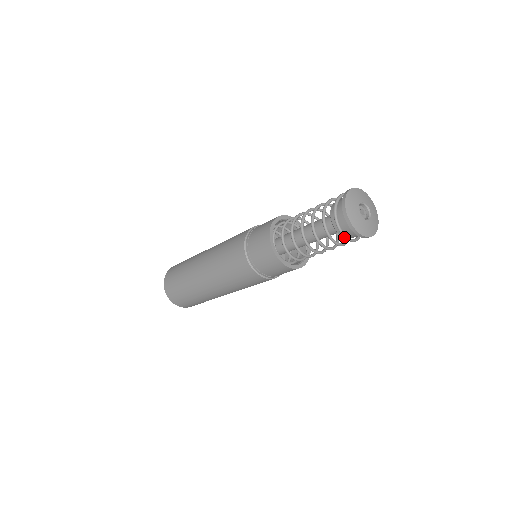
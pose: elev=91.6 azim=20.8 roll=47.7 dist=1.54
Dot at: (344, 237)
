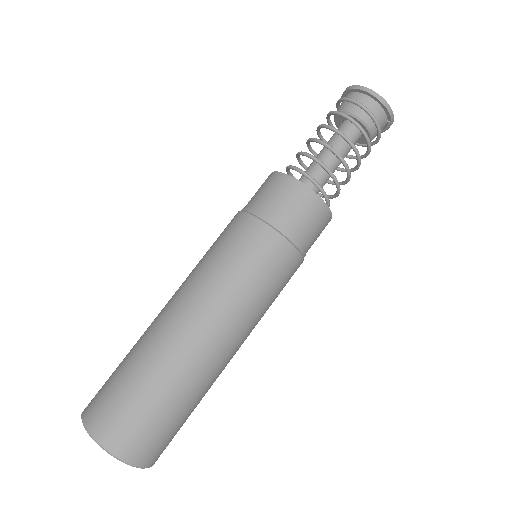
Dot at: (373, 116)
